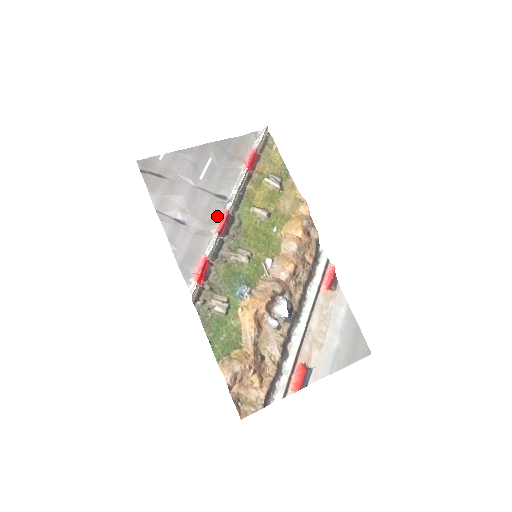
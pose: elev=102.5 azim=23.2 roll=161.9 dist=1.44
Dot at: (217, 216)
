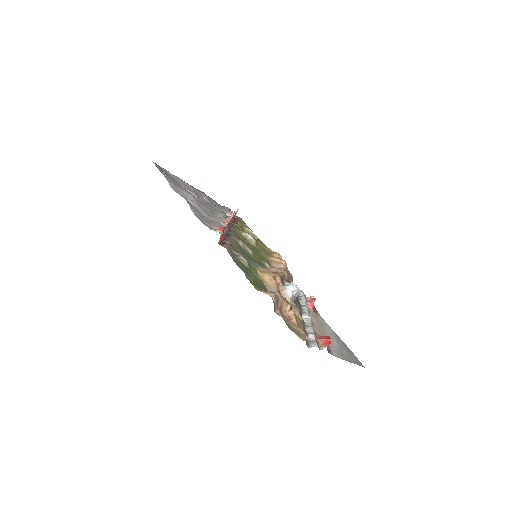
Dot at: (220, 220)
